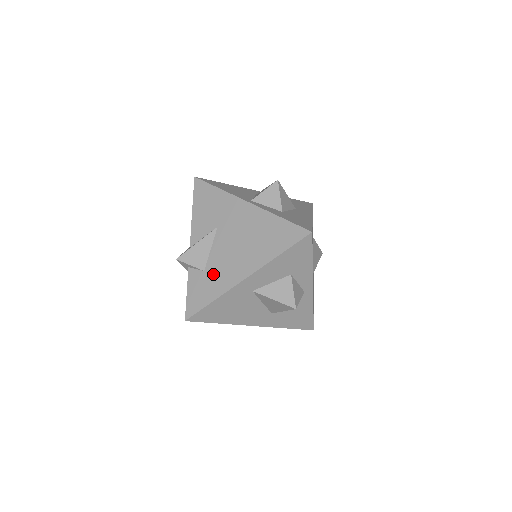
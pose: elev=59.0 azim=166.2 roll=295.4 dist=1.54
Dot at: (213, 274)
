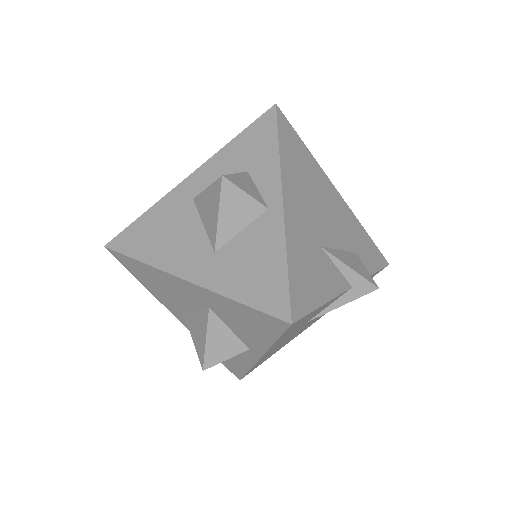
Dot at: occluded
